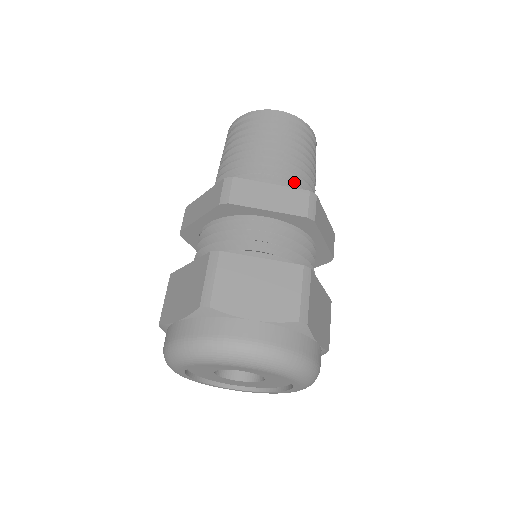
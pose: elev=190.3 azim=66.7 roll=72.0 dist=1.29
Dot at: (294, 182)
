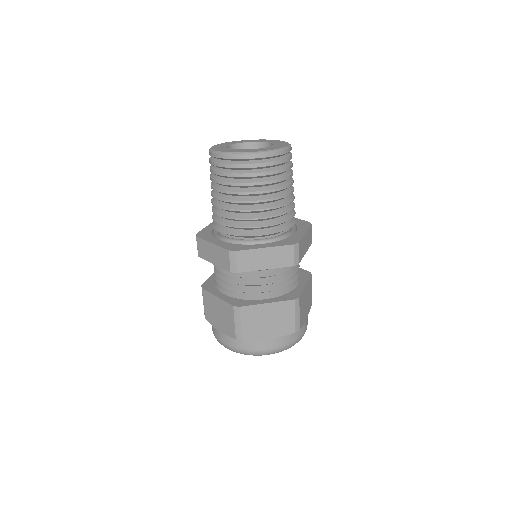
Dot at: (235, 227)
